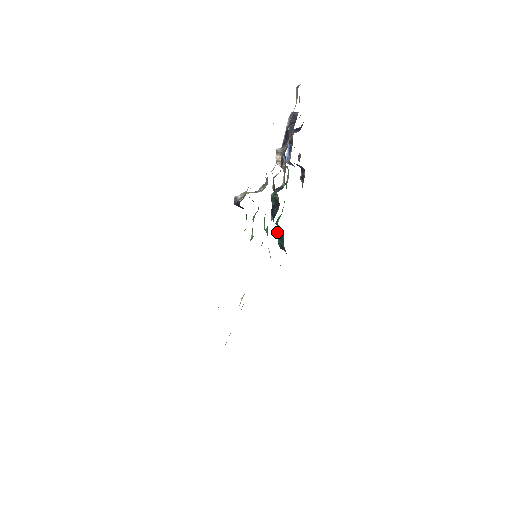
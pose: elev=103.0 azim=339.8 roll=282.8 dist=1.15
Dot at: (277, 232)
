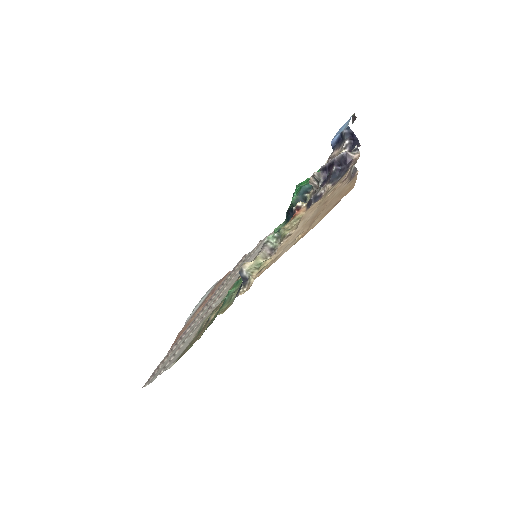
Dot at: (296, 186)
